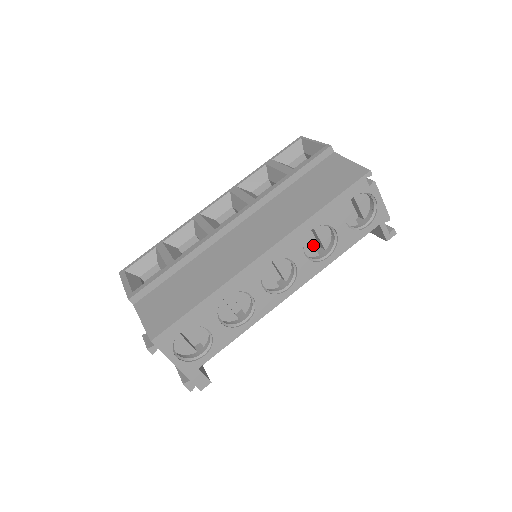
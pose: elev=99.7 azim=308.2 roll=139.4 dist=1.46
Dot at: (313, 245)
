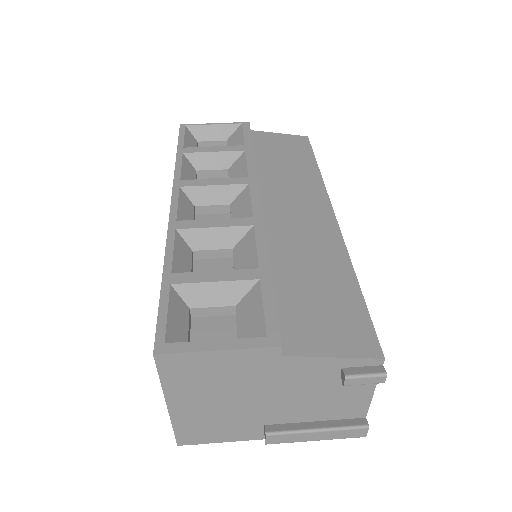
Dot at: occluded
